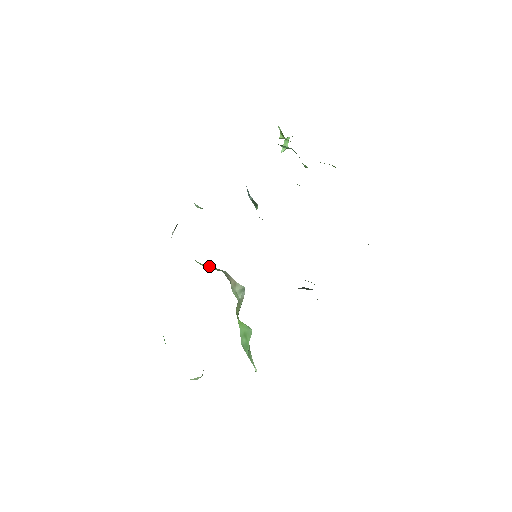
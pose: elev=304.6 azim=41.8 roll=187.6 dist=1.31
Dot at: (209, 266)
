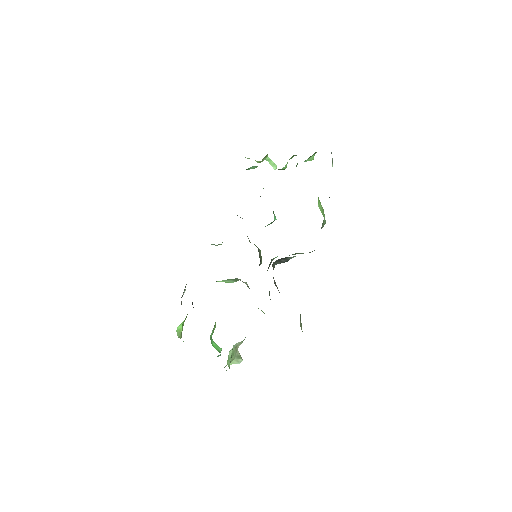
Dot at: (223, 280)
